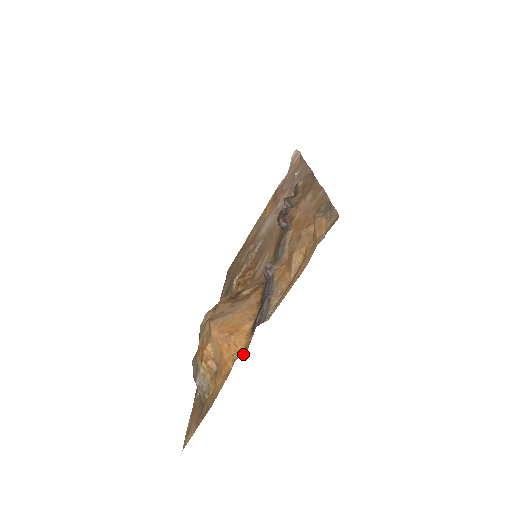
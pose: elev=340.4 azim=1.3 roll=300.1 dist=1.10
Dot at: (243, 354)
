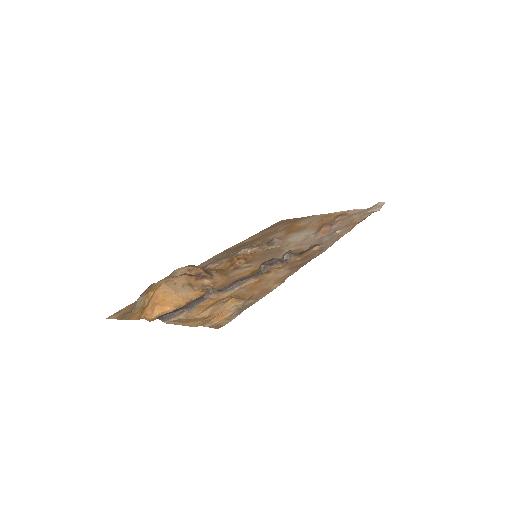
Dot at: (148, 320)
